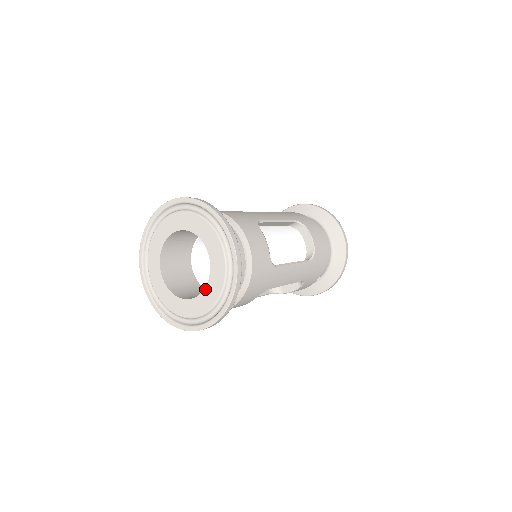
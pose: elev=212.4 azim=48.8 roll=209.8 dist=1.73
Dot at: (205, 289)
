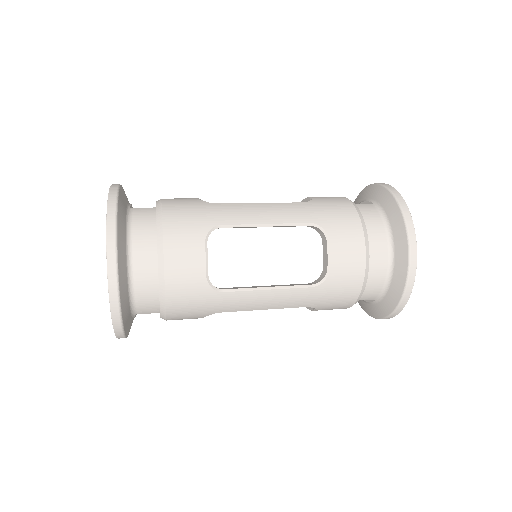
Dot at: occluded
